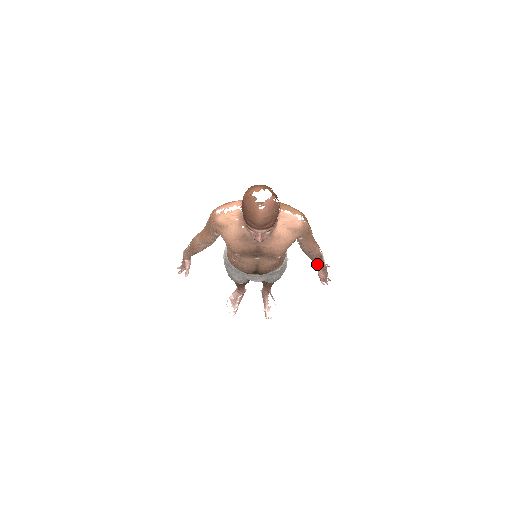
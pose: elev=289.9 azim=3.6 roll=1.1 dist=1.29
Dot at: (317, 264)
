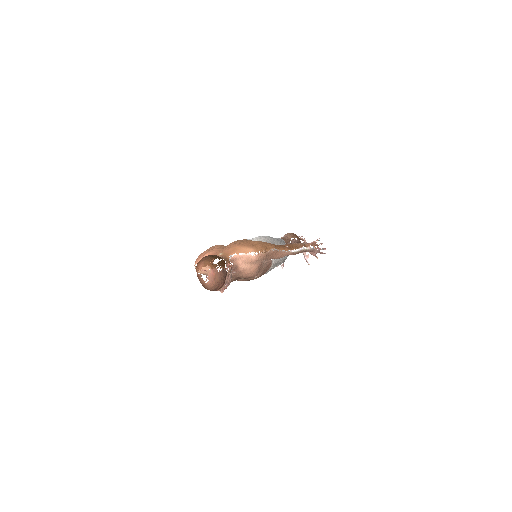
Dot at: occluded
